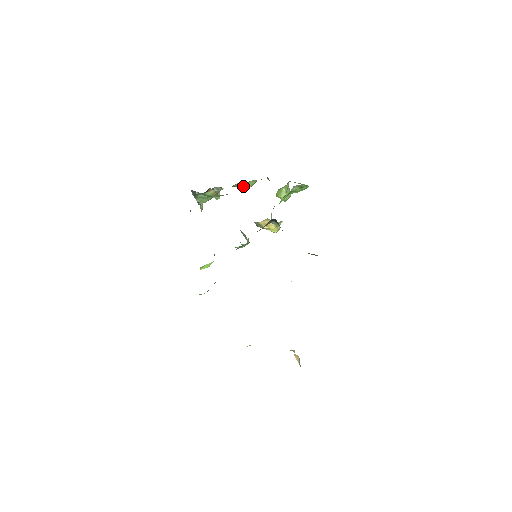
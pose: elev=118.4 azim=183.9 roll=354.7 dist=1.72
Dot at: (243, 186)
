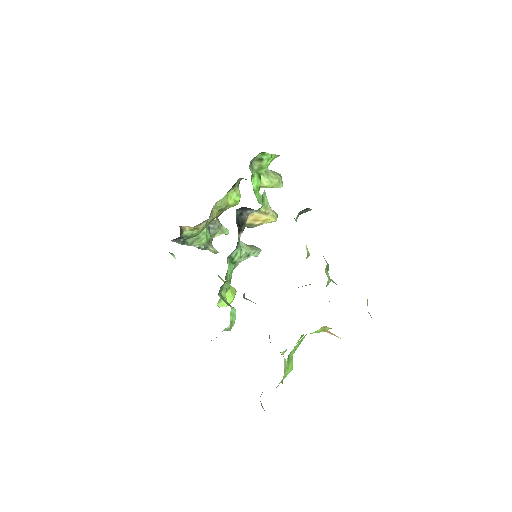
Dot at: (228, 203)
